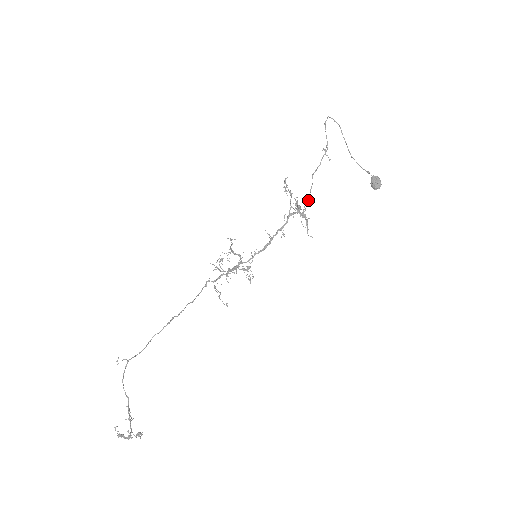
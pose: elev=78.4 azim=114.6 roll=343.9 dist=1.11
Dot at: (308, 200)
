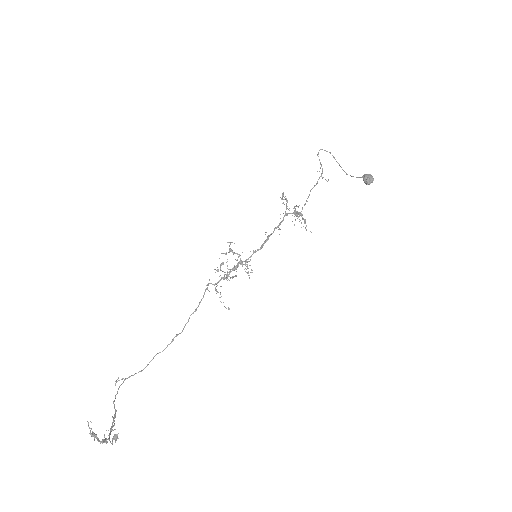
Dot at: (304, 204)
